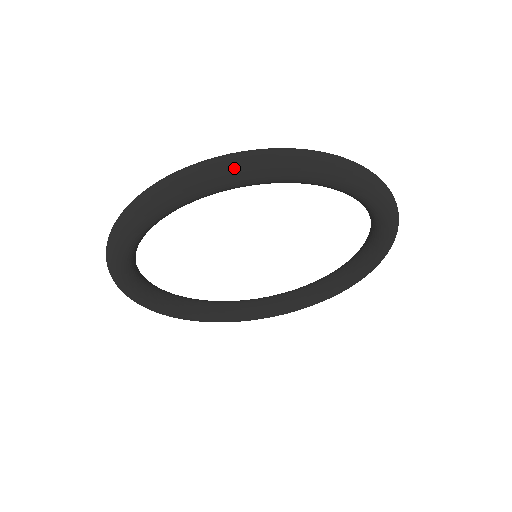
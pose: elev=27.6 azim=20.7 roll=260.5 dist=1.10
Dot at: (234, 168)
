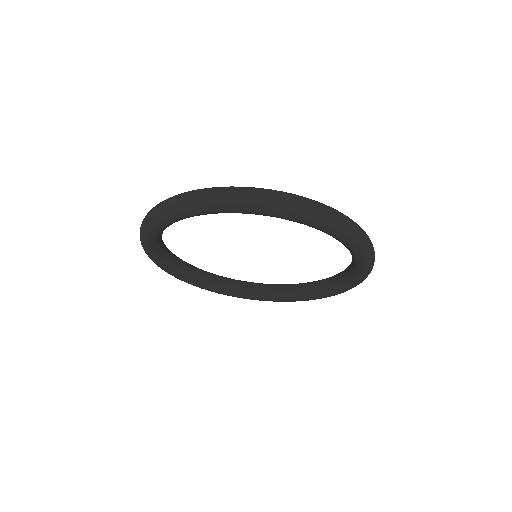
Dot at: (245, 201)
